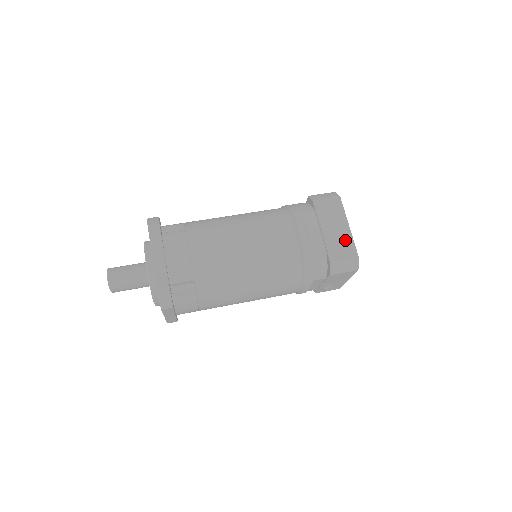
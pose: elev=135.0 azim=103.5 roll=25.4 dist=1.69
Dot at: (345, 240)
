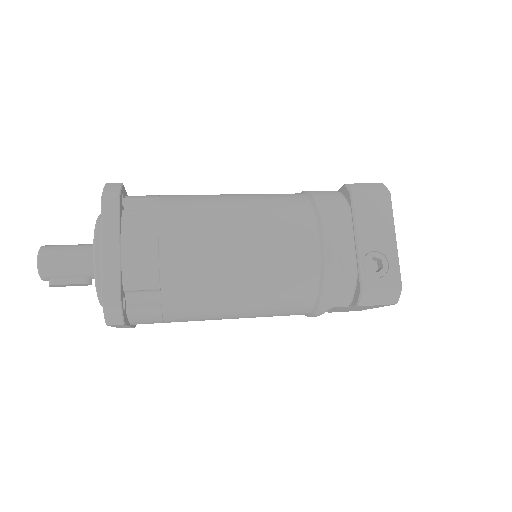
Dot at: occluded
